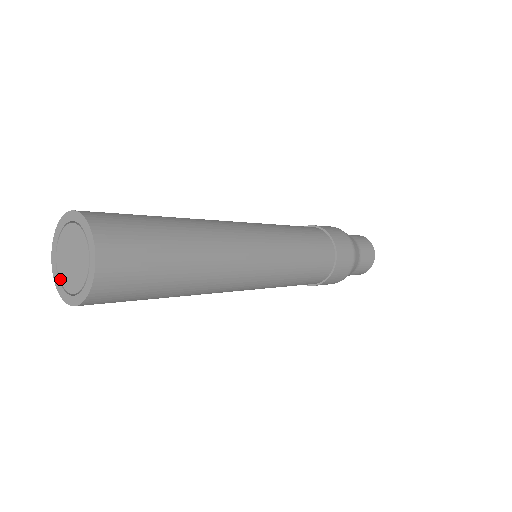
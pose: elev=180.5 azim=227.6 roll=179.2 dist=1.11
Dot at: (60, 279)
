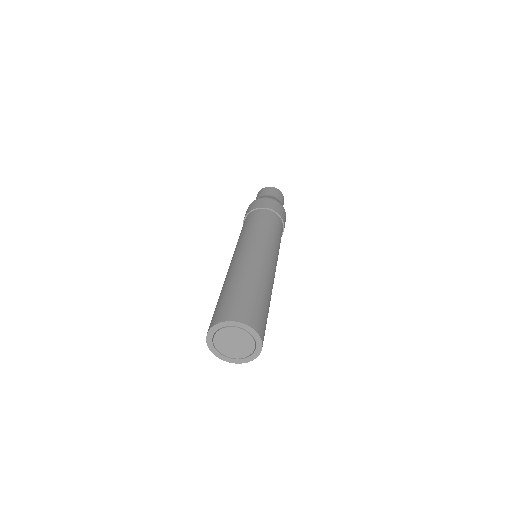
Dot at: (222, 353)
